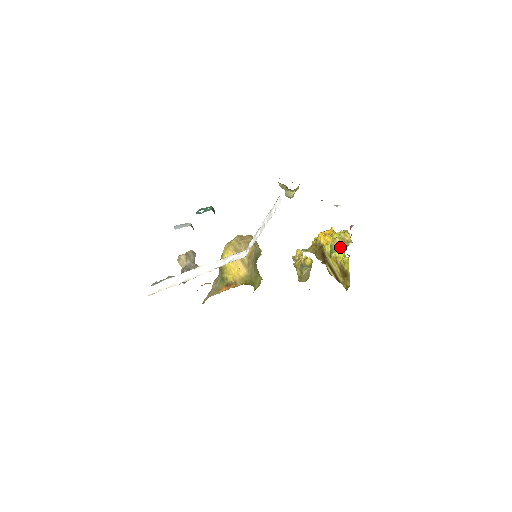
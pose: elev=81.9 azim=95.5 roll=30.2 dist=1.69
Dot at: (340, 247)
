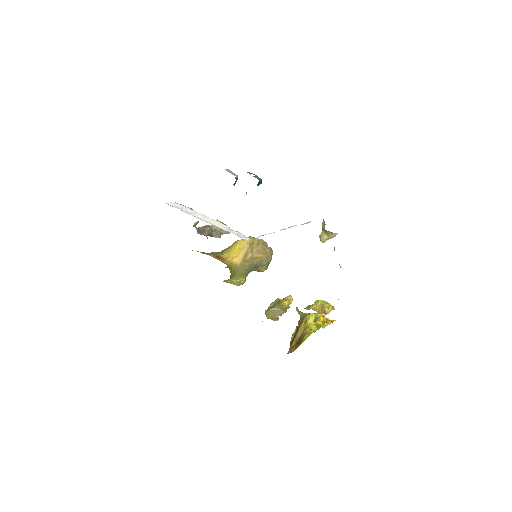
Dot at: (314, 309)
